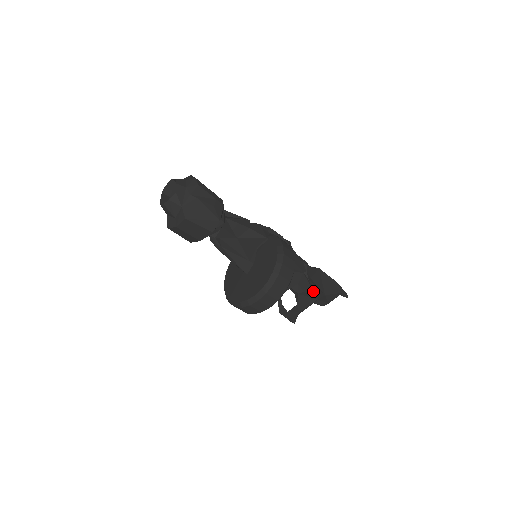
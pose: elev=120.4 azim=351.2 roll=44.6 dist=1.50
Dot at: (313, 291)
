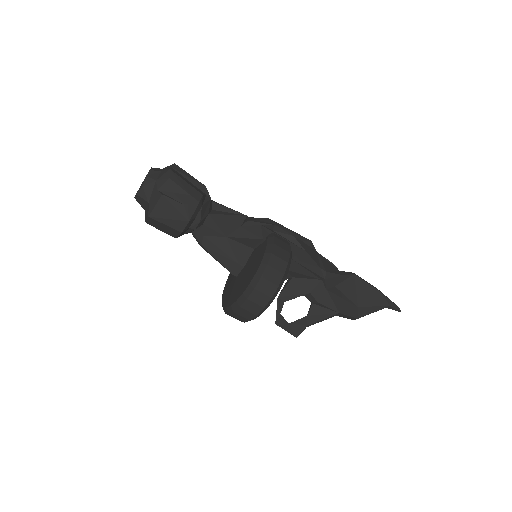
Dot at: (334, 302)
